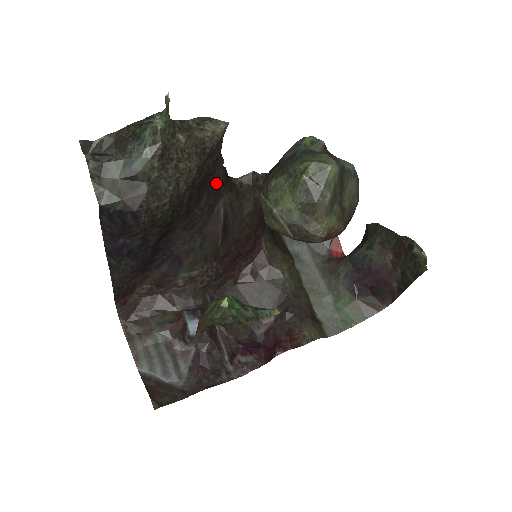
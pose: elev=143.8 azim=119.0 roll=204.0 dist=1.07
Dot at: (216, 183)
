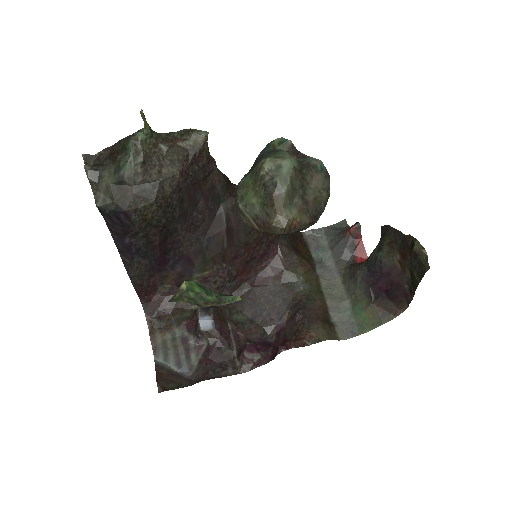
Dot at: (213, 189)
